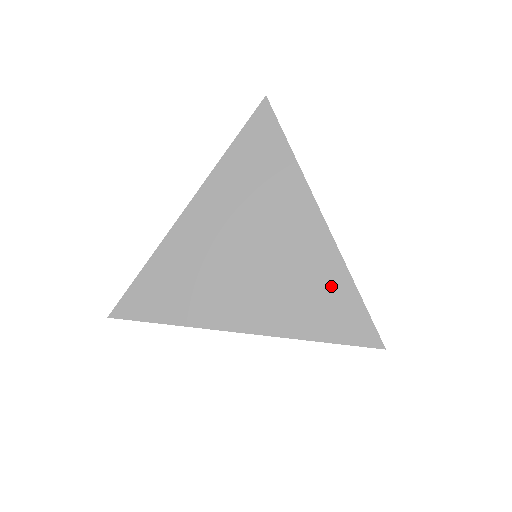
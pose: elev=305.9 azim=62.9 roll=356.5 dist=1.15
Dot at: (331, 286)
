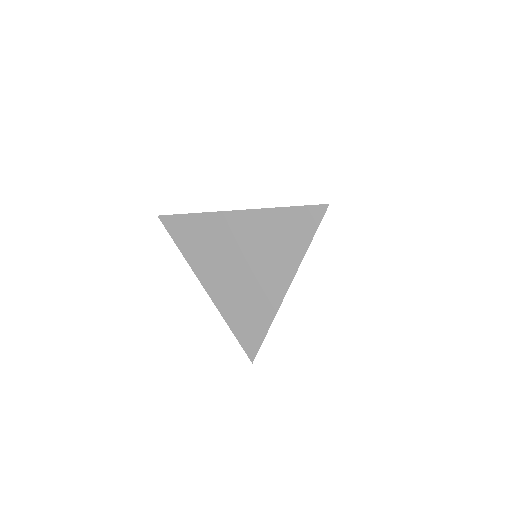
Dot at: (259, 317)
